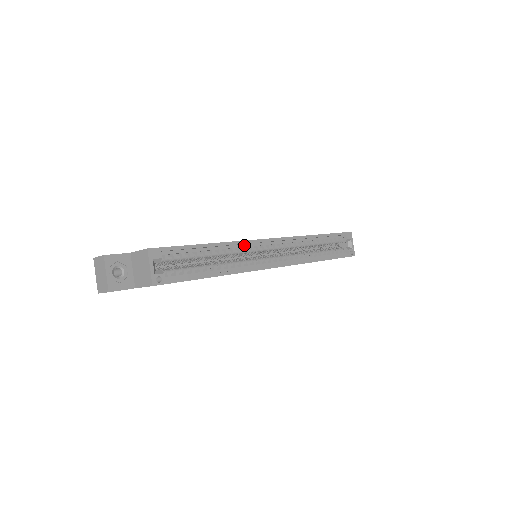
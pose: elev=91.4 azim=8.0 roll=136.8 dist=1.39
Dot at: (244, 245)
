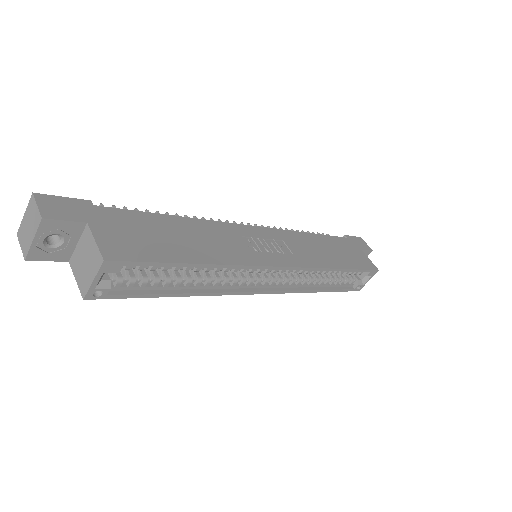
Dot at: (245, 266)
